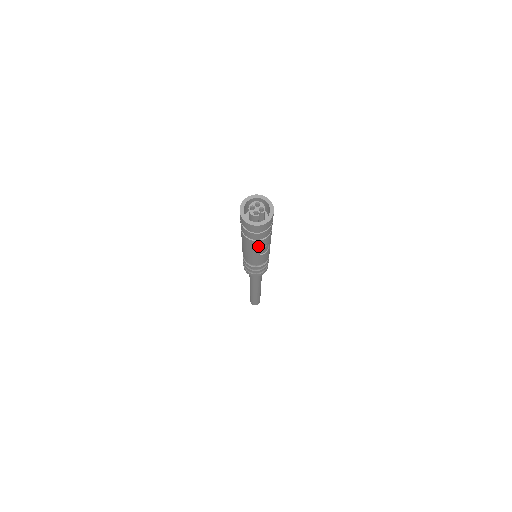
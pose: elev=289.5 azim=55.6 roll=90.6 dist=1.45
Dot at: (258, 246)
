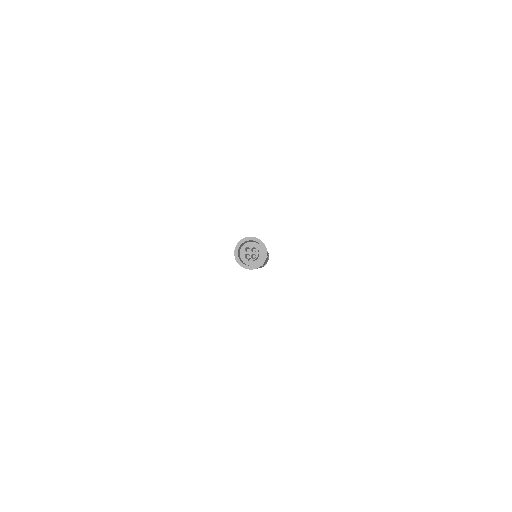
Dot at: occluded
